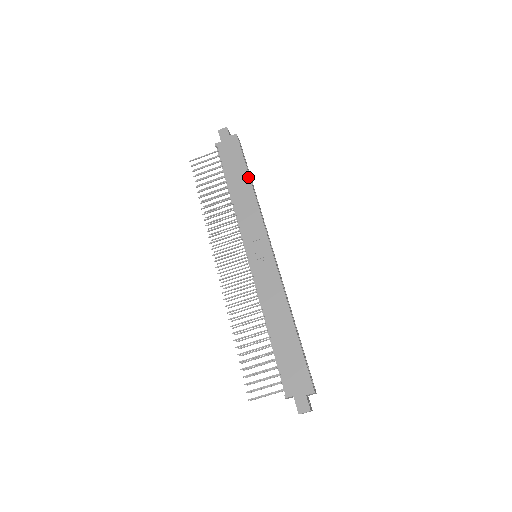
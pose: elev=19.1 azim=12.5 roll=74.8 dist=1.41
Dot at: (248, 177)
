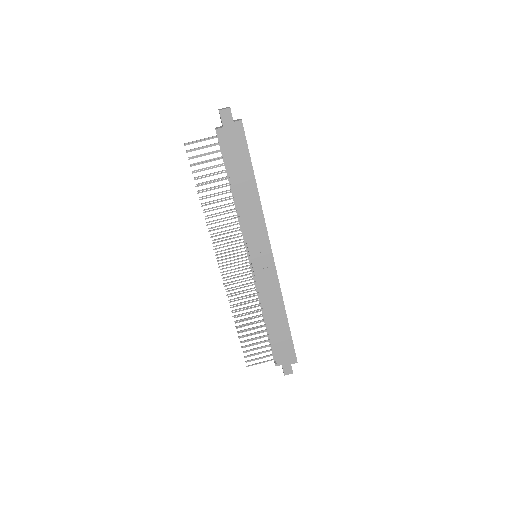
Dot at: (254, 178)
